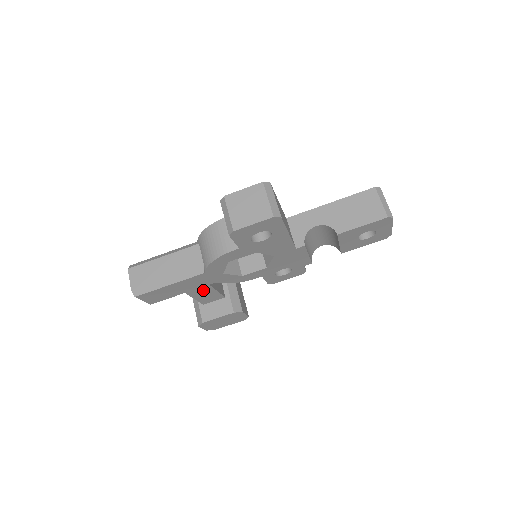
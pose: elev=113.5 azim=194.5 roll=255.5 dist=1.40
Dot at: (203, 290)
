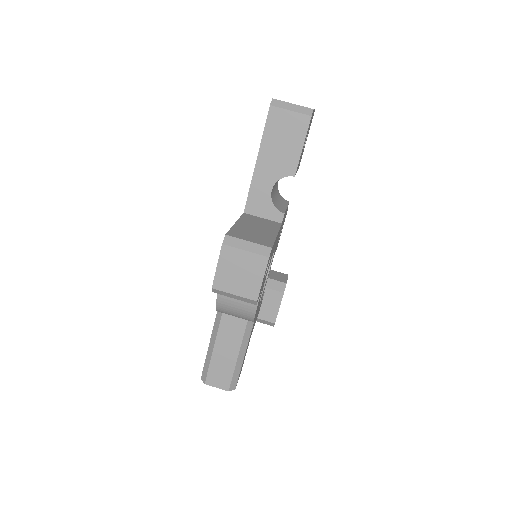
Dot at: occluded
